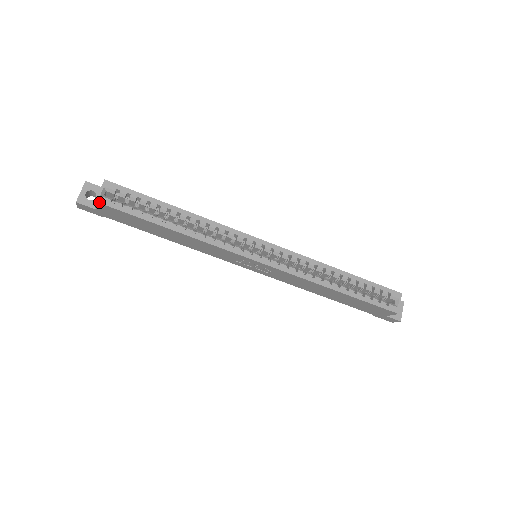
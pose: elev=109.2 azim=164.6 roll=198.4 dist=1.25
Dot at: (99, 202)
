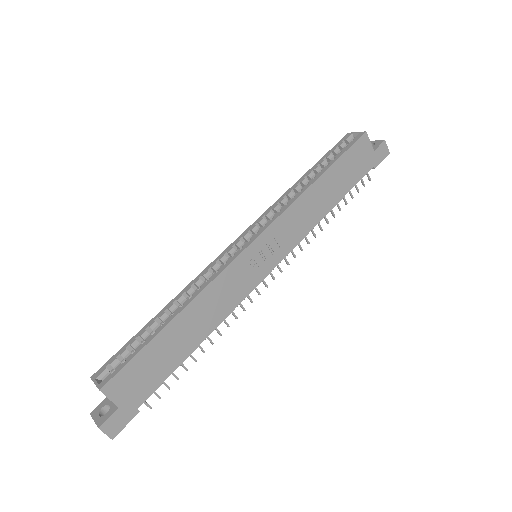
Dot at: (103, 386)
